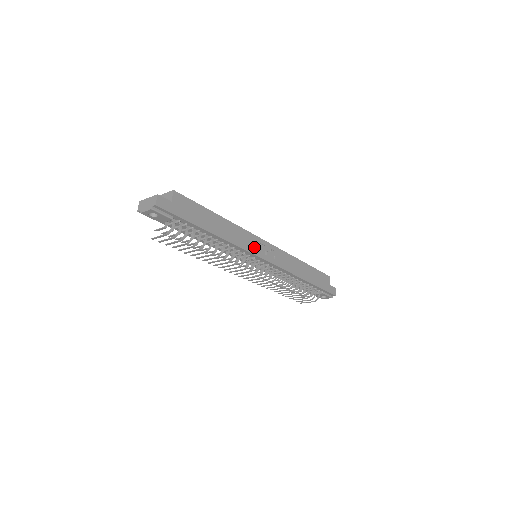
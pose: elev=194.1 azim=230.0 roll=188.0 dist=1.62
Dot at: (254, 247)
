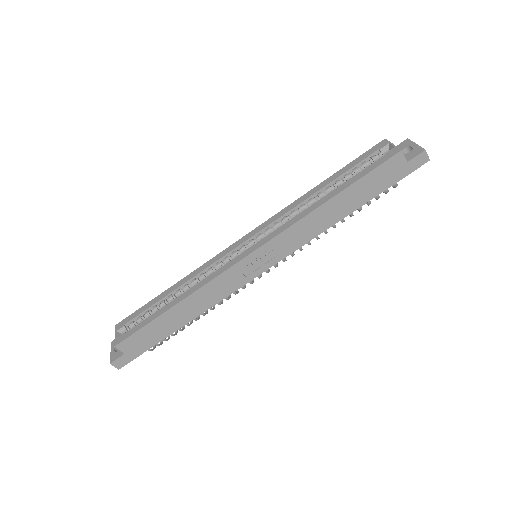
Dot at: (238, 279)
